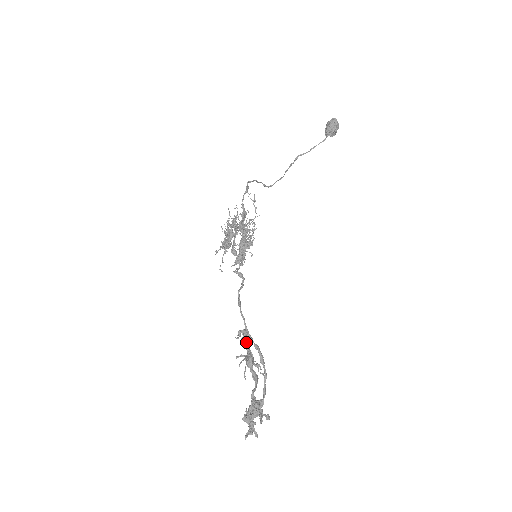
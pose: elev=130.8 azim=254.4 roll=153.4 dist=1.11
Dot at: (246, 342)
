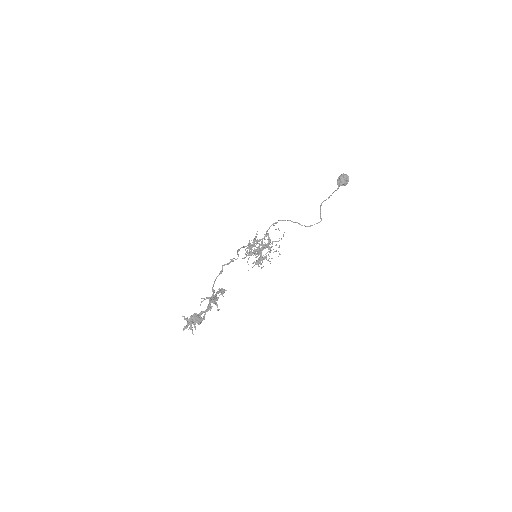
Dot at: (216, 292)
